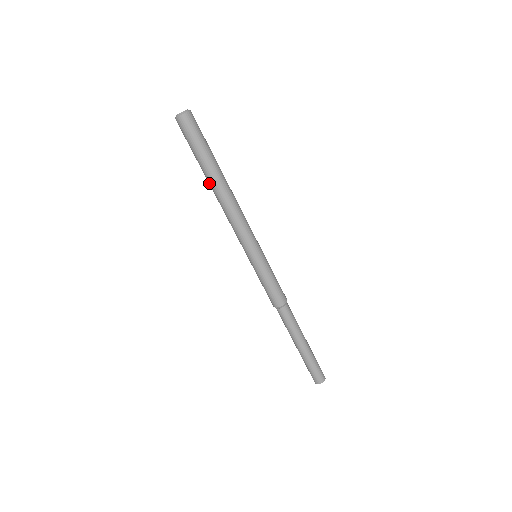
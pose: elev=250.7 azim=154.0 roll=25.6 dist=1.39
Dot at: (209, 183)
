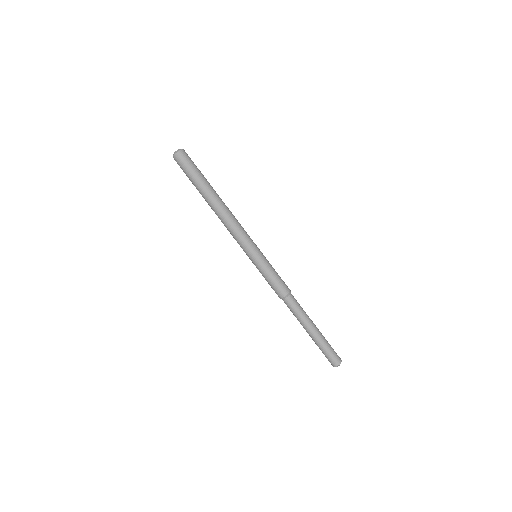
Dot at: occluded
